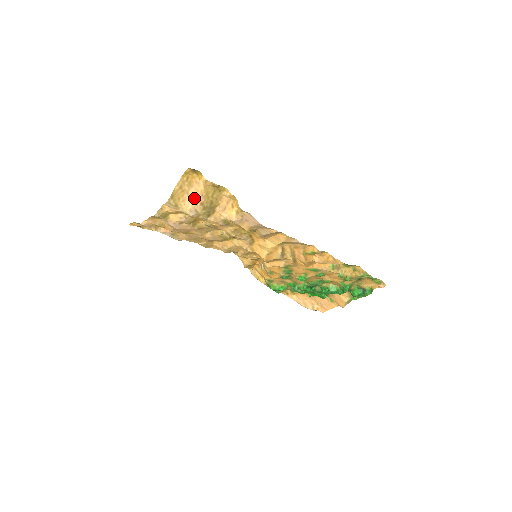
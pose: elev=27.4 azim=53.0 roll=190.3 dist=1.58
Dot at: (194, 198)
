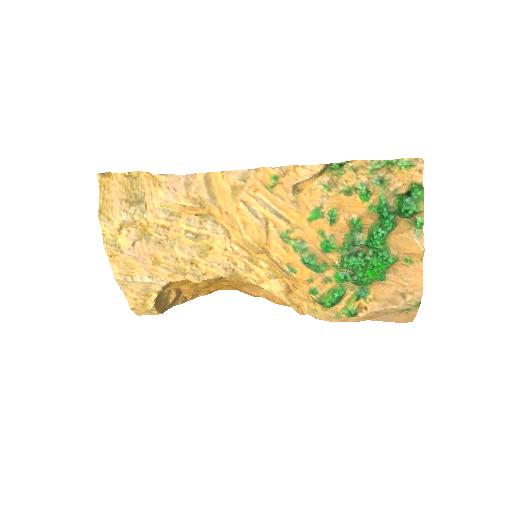
Dot at: (118, 201)
